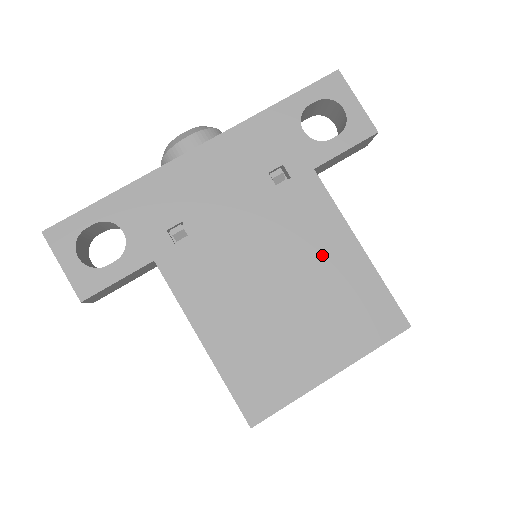
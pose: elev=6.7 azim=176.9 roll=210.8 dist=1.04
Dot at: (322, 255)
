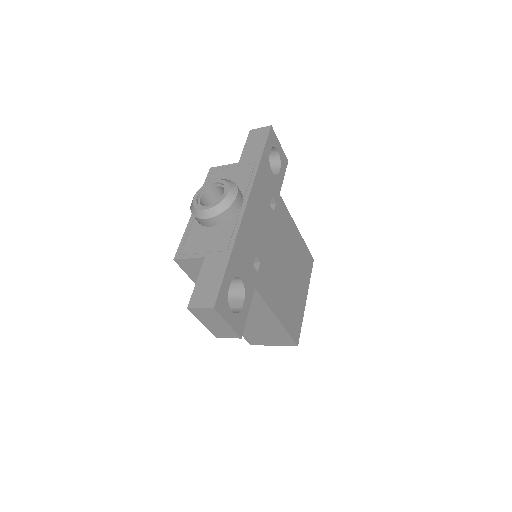
Dot at: (292, 242)
